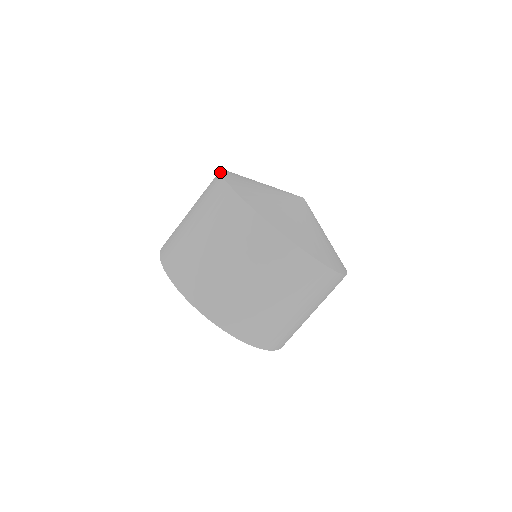
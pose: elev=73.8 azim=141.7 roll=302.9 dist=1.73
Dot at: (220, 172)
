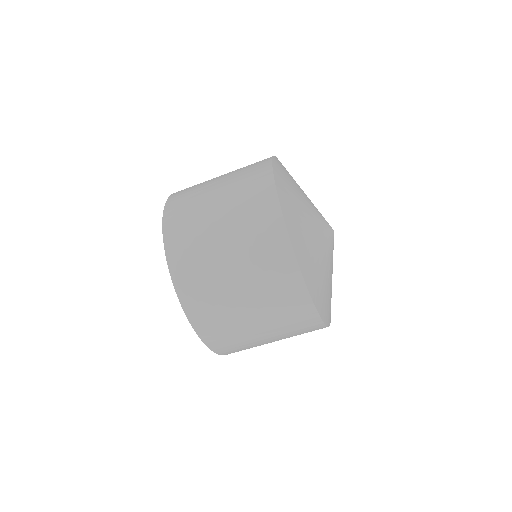
Dot at: (287, 230)
